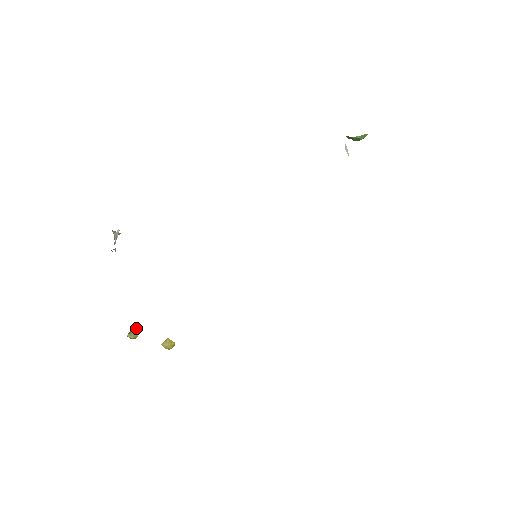
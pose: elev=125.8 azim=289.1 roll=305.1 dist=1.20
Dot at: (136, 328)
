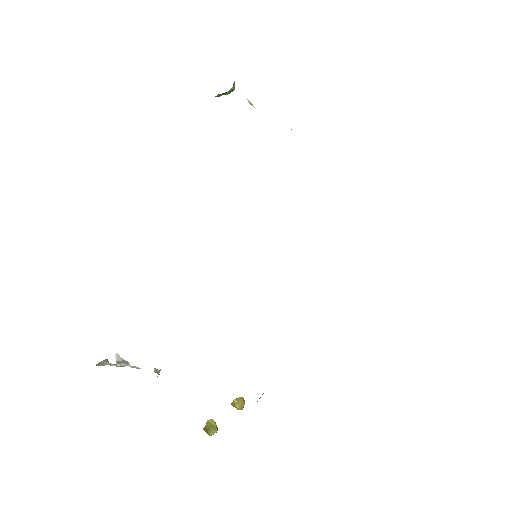
Dot at: (209, 421)
